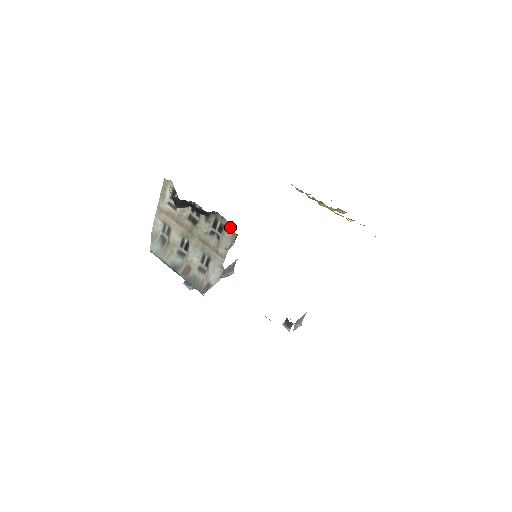
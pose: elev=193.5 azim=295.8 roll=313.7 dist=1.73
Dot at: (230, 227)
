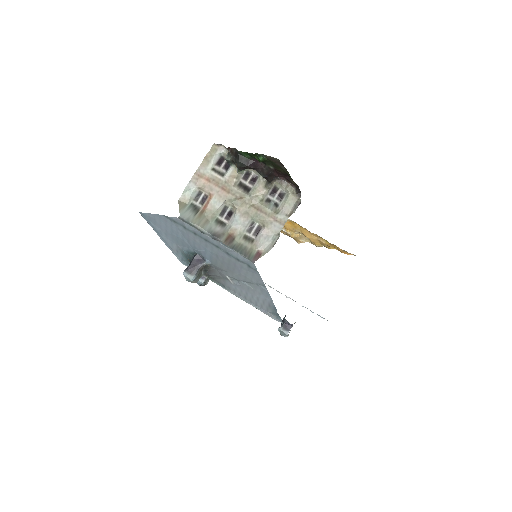
Dot at: (298, 192)
